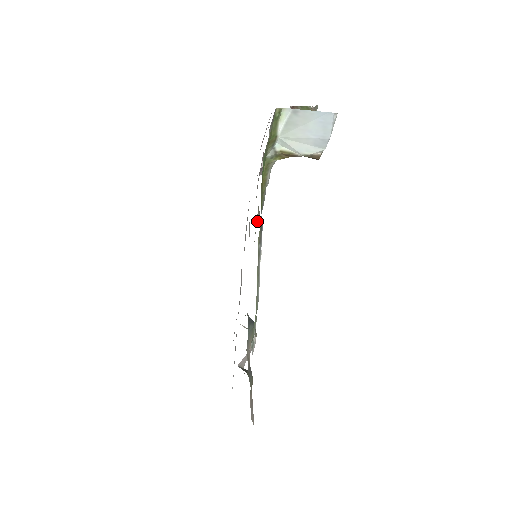
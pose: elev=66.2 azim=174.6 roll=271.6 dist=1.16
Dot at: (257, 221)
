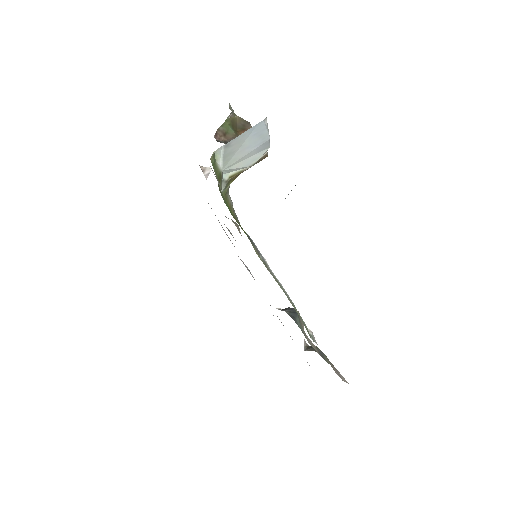
Dot at: (239, 232)
